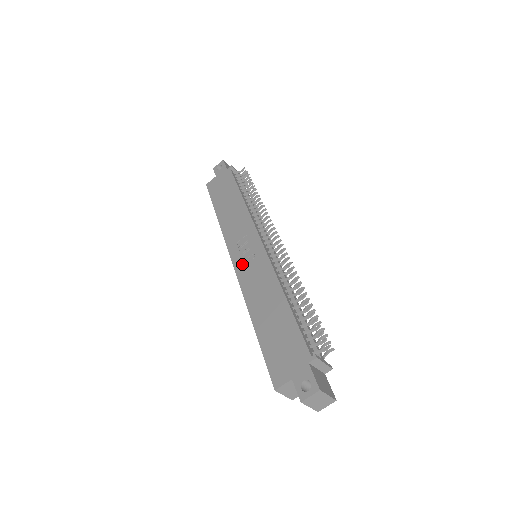
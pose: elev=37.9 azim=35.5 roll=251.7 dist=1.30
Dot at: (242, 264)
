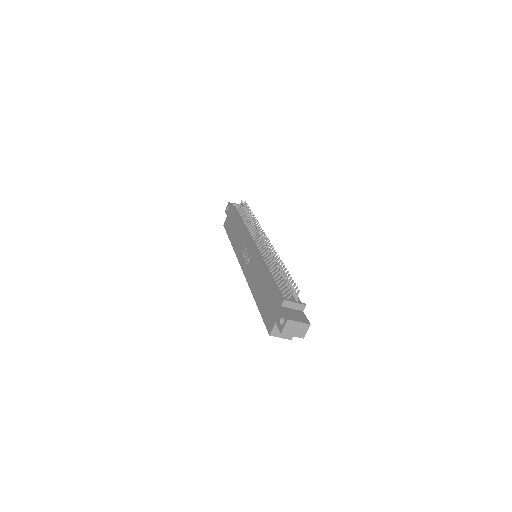
Dot at: (245, 265)
